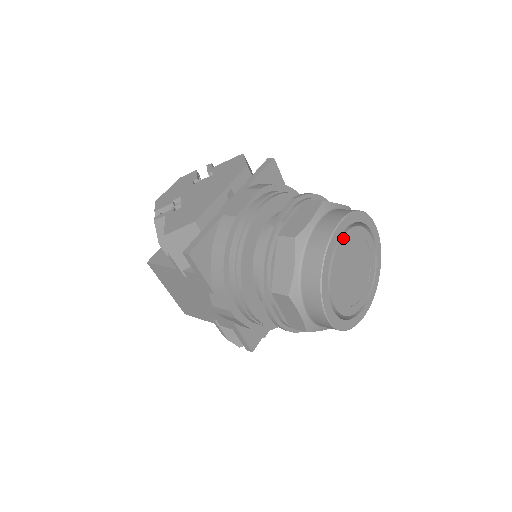
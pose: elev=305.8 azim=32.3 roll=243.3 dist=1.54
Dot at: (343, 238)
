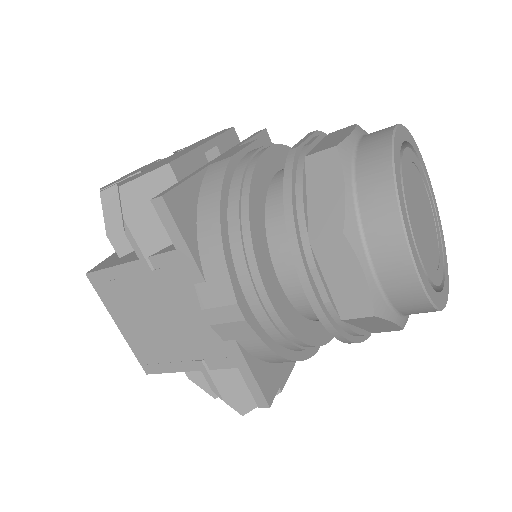
Dot at: (404, 152)
